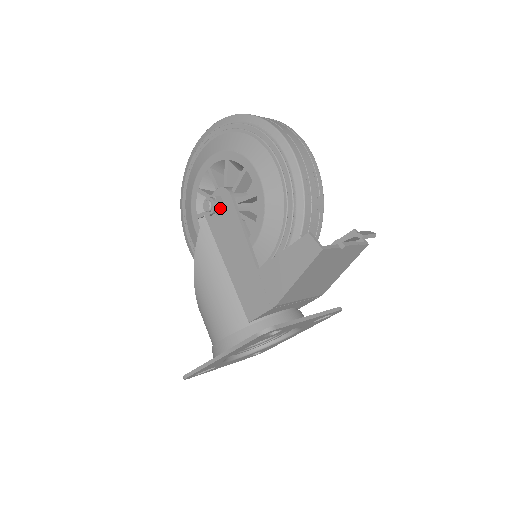
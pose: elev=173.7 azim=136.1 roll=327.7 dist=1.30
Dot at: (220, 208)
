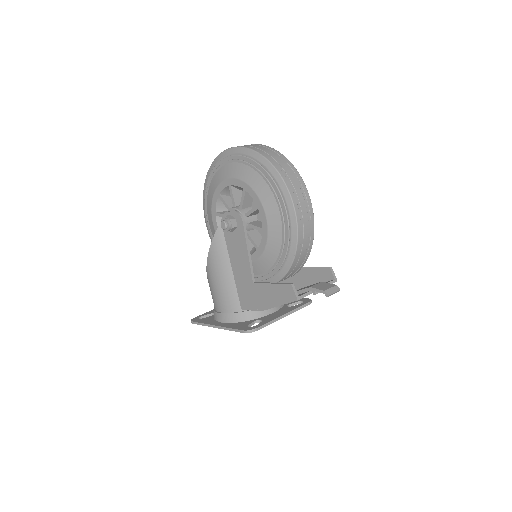
Dot at: (233, 228)
